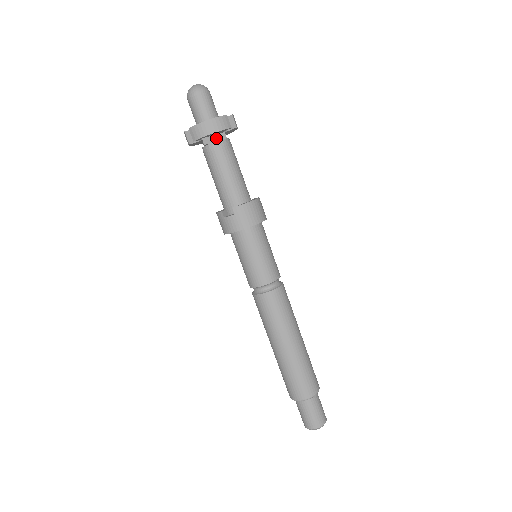
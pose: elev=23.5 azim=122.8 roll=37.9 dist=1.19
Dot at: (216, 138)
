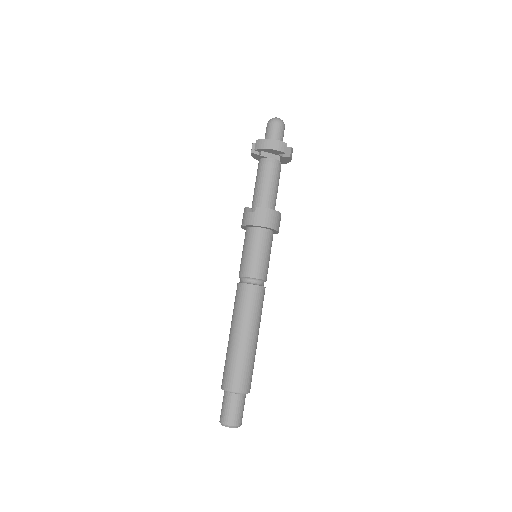
Dot at: (272, 156)
